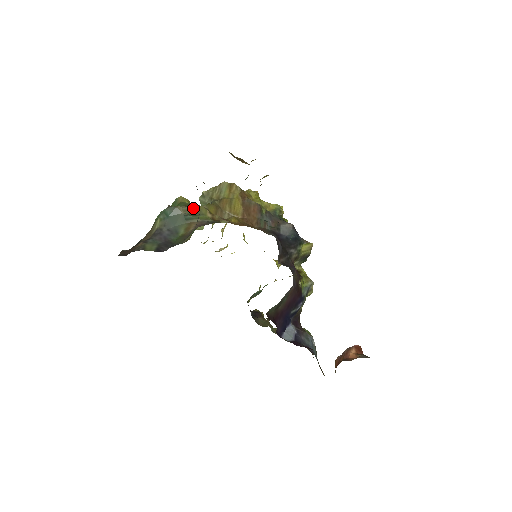
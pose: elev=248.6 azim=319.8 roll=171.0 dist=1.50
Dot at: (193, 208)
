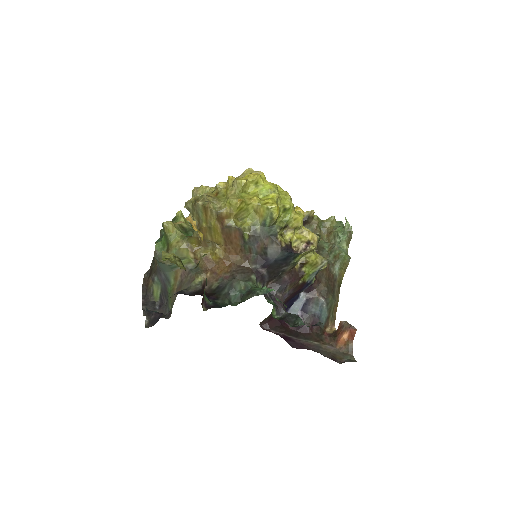
Dot at: occluded
